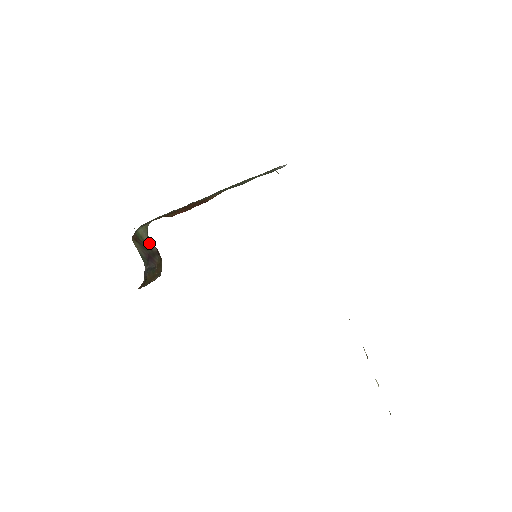
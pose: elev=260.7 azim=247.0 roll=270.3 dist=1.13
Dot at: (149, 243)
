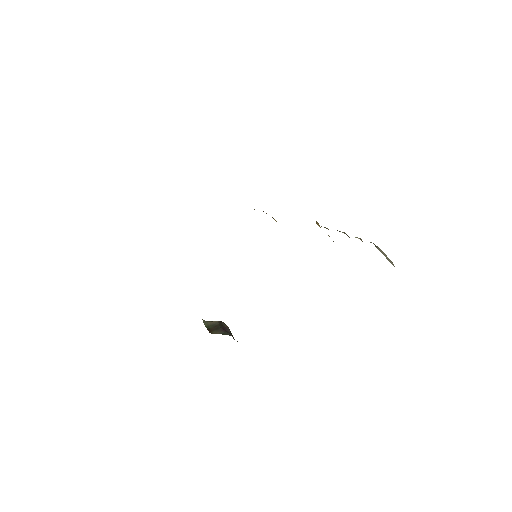
Dot at: (212, 324)
